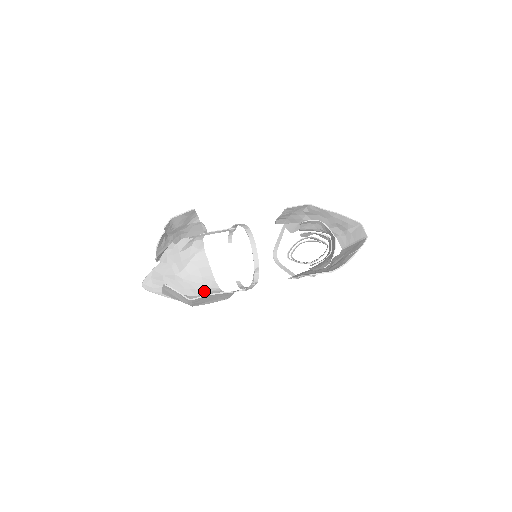
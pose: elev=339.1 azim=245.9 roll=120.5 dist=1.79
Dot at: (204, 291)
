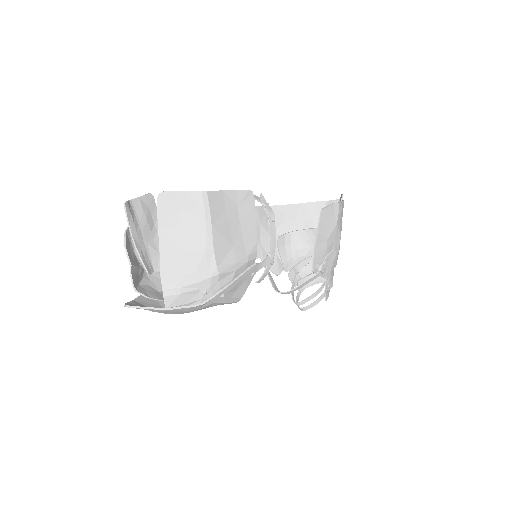
Dot at: occluded
